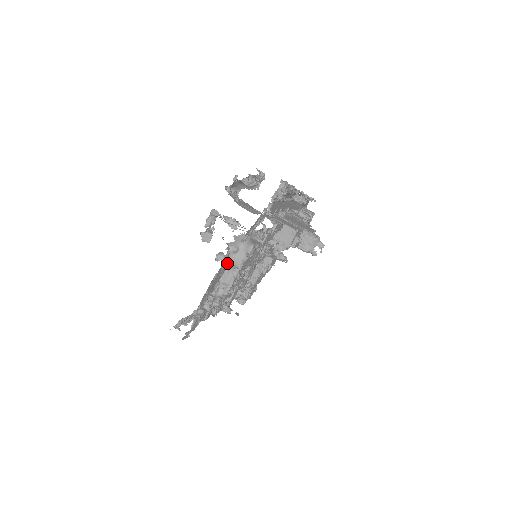
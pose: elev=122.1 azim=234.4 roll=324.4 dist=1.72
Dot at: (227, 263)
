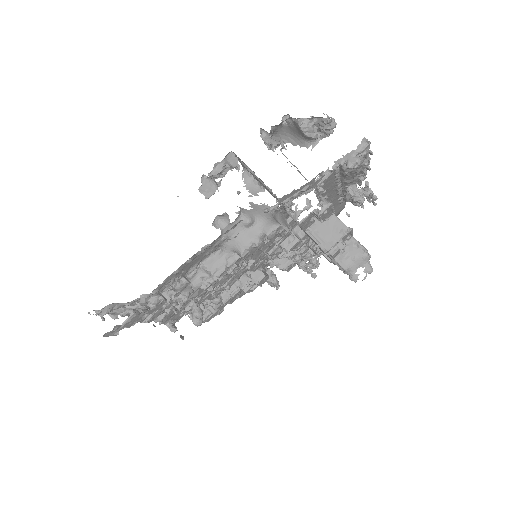
Dot at: (226, 238)
